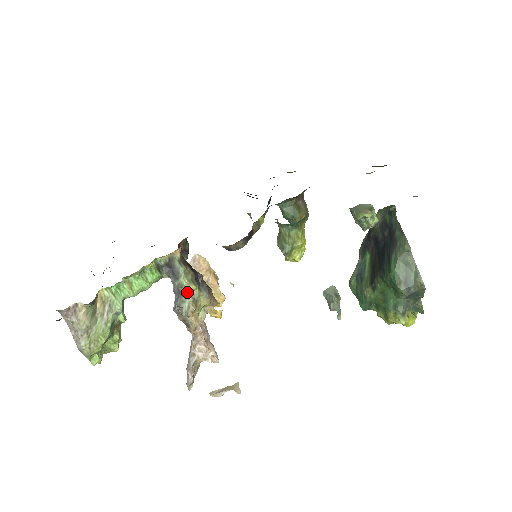
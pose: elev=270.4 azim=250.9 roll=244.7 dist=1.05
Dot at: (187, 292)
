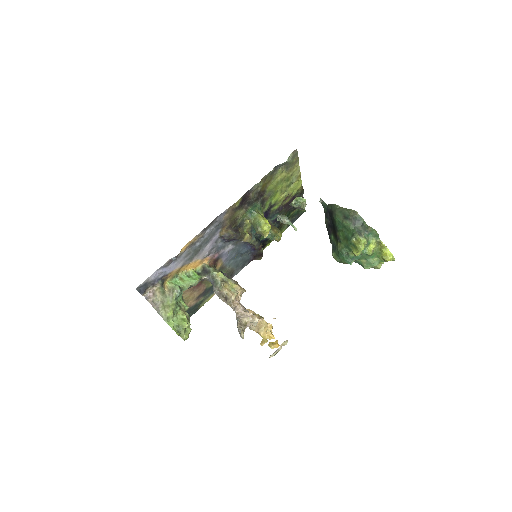
Dot at: (217, 277)
